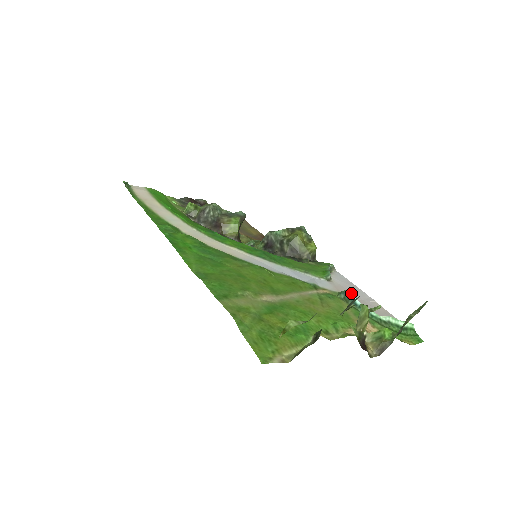
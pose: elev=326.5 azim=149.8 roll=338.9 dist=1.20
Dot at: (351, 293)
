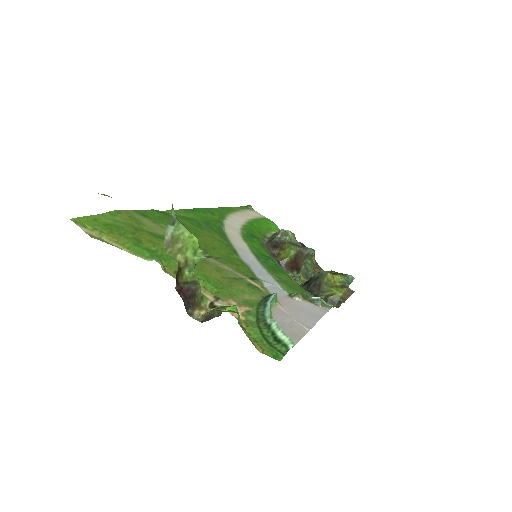
Dot at: (274, 294)
